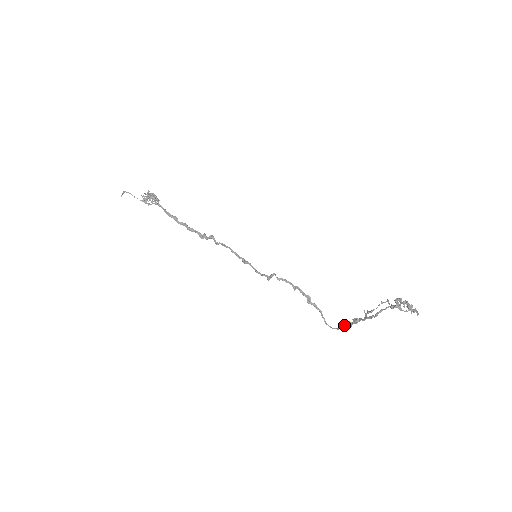
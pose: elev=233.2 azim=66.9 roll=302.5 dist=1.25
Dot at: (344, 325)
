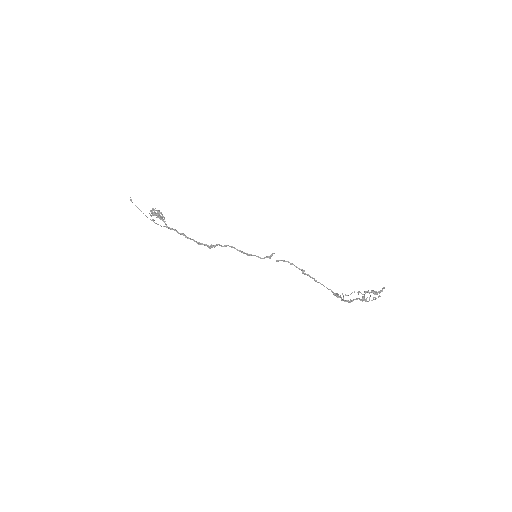
Dot at: occluded
